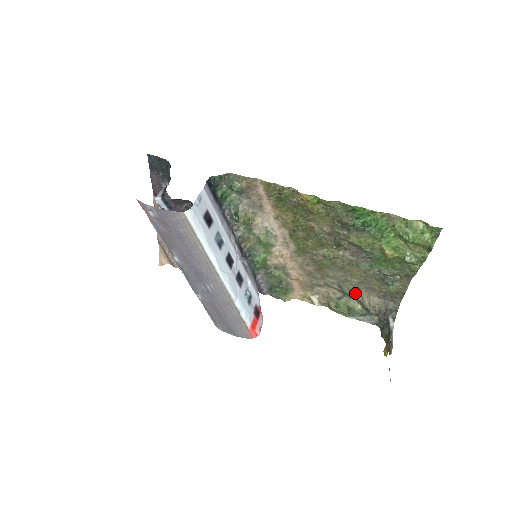
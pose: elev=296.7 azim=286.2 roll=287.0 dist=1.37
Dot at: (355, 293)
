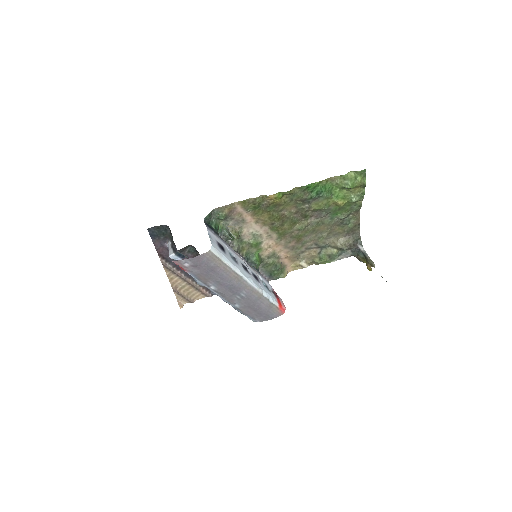
Dot at: (328, 243)
